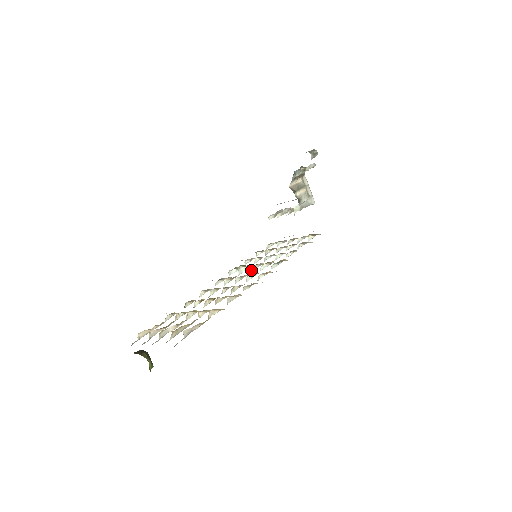
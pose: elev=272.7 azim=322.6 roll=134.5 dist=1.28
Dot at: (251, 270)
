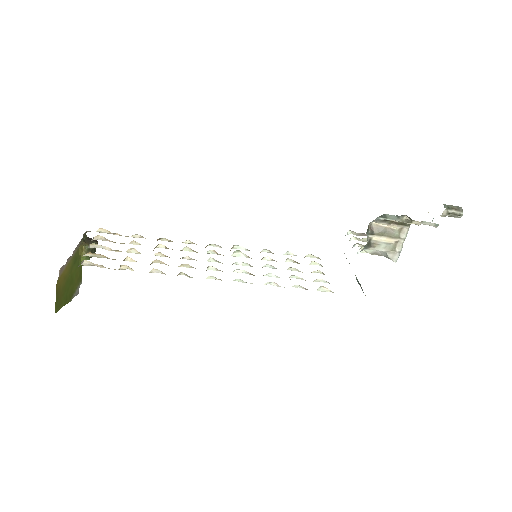
Dot at: (238, 263)
